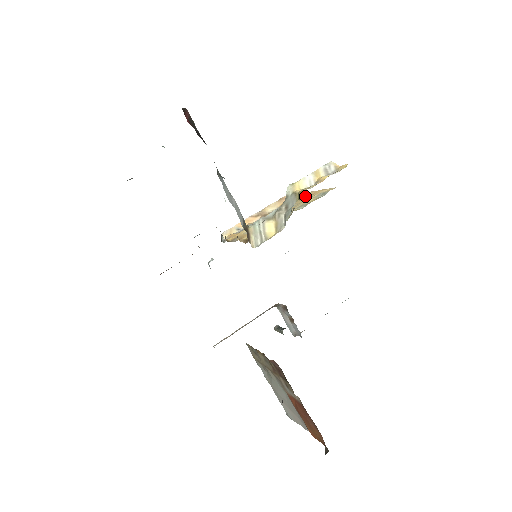
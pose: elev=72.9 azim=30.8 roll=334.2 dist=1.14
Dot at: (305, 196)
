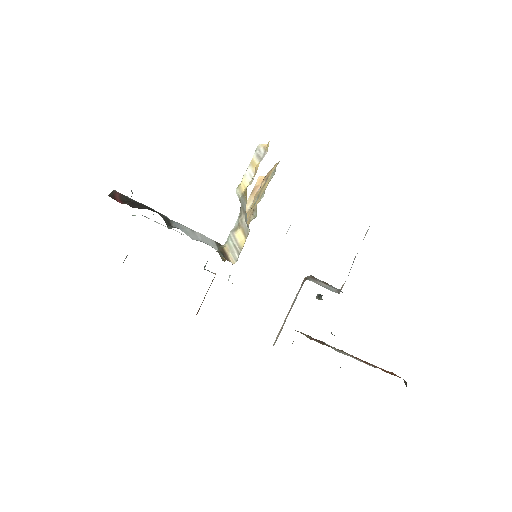
Dot at: (266, 179)
